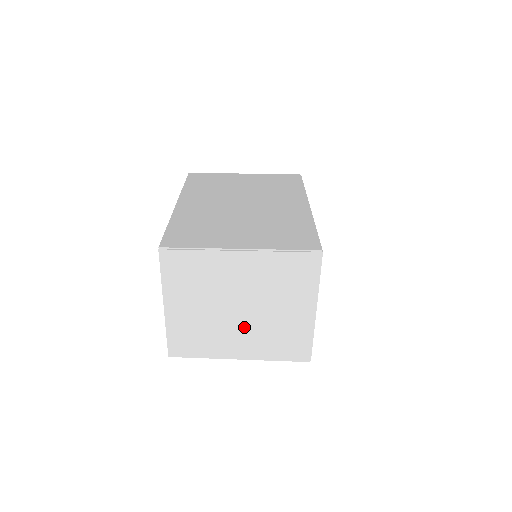
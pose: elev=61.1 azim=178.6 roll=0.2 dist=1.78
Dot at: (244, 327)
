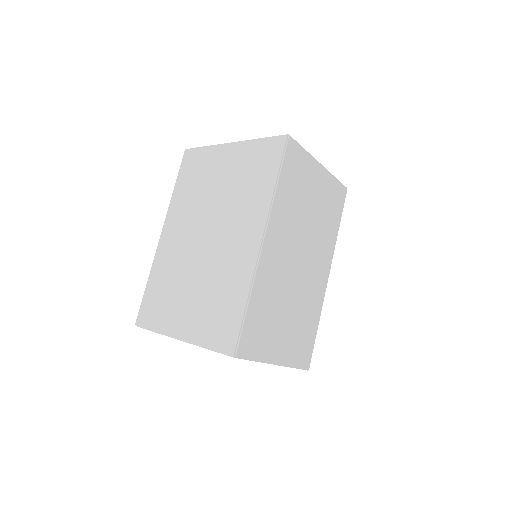
Dot at: occluded
